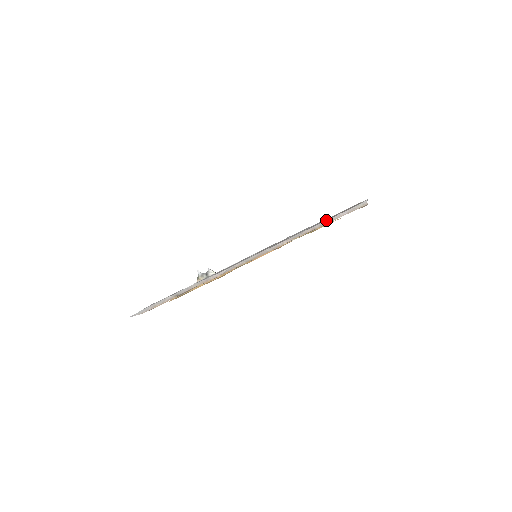
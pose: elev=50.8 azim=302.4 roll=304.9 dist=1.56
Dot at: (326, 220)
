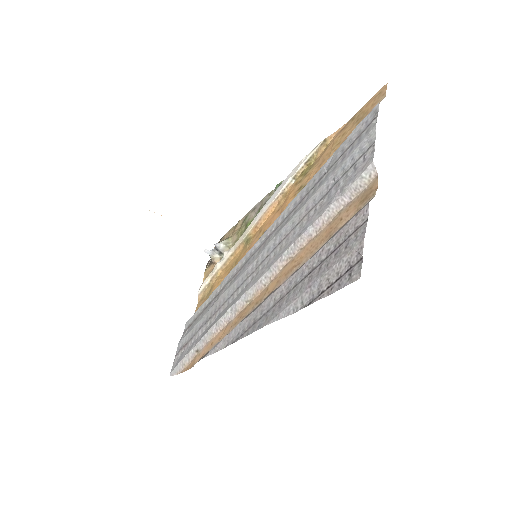
Dot at: (320, 260)
